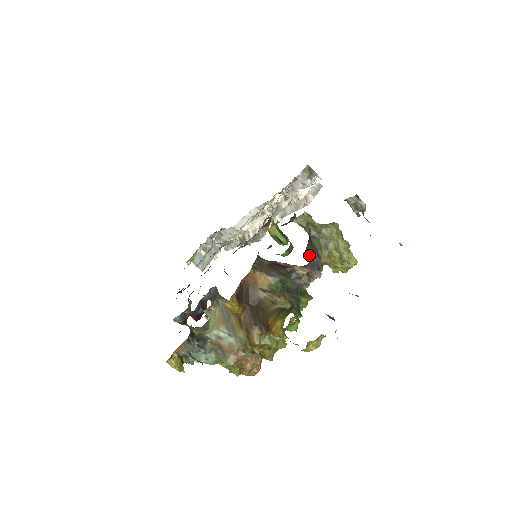
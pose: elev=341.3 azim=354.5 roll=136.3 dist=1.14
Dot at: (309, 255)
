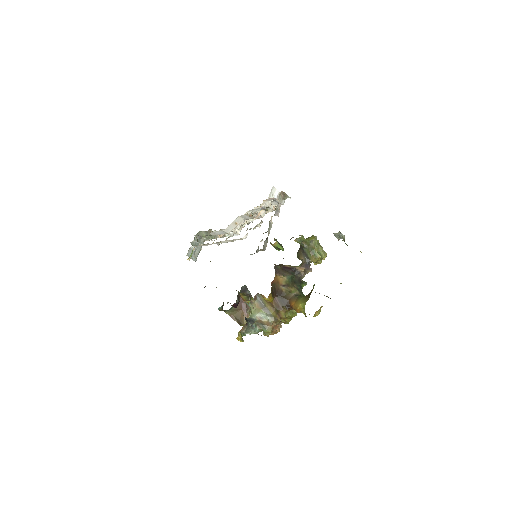
Dot at: (302, 258)
